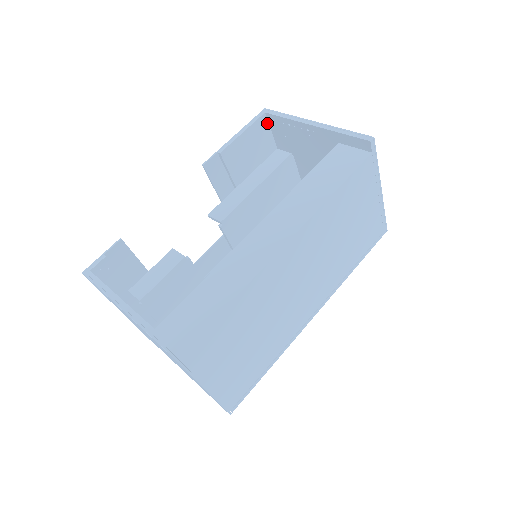
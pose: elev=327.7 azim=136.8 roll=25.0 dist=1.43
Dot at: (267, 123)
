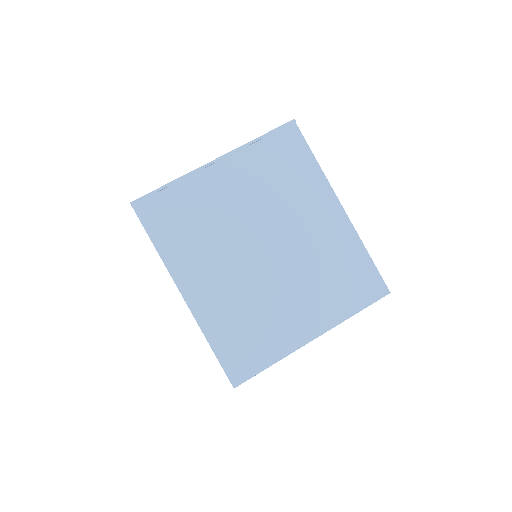
Dot at: occluded
